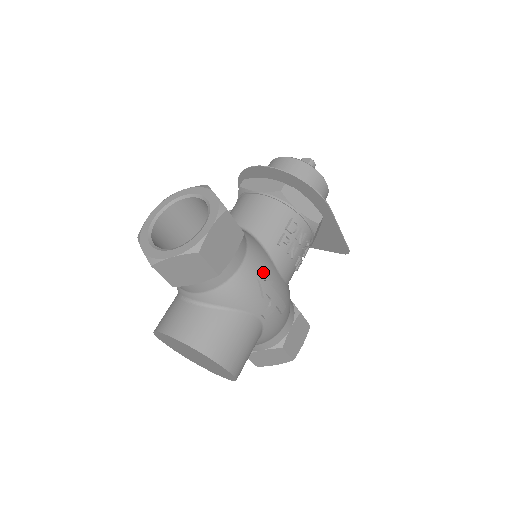
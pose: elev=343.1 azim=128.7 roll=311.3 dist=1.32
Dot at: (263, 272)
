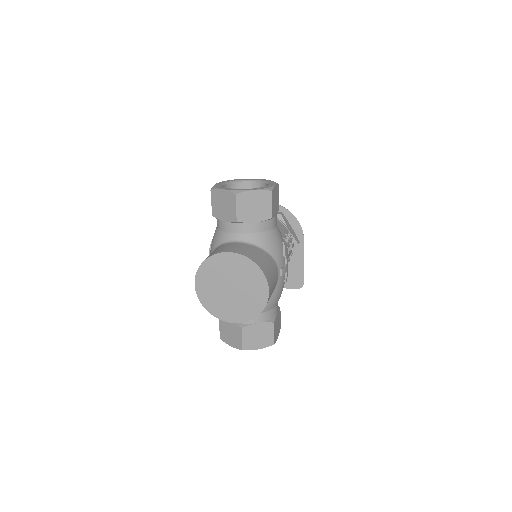
Dot at: occluded
